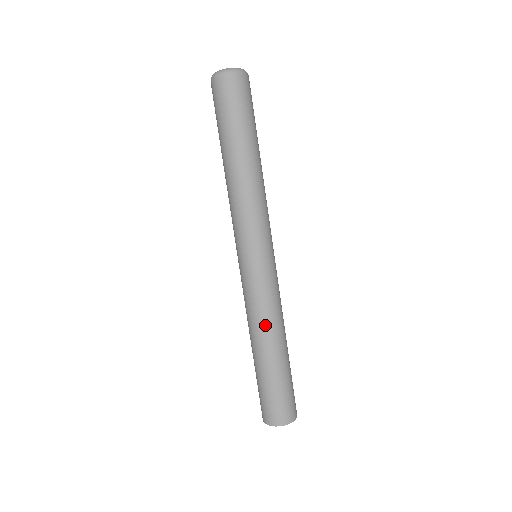
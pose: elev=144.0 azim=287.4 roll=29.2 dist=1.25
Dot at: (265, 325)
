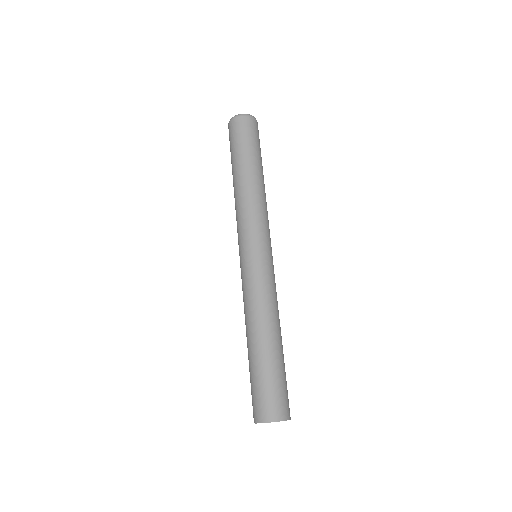
Dot at: (258, 312)
